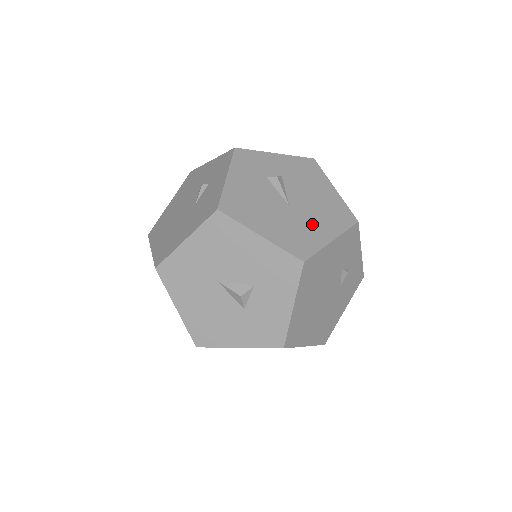
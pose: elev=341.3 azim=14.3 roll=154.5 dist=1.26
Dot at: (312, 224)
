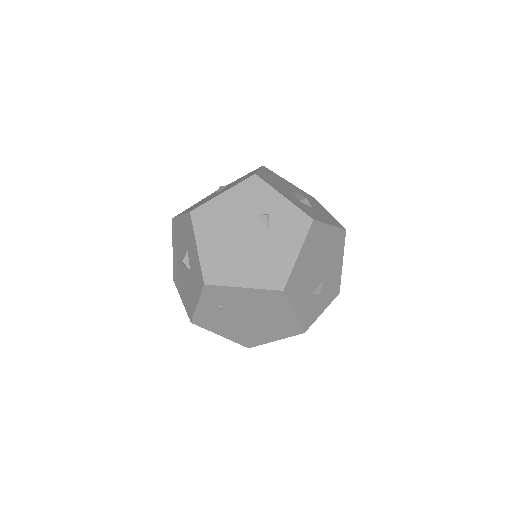
Dot at: occluded
